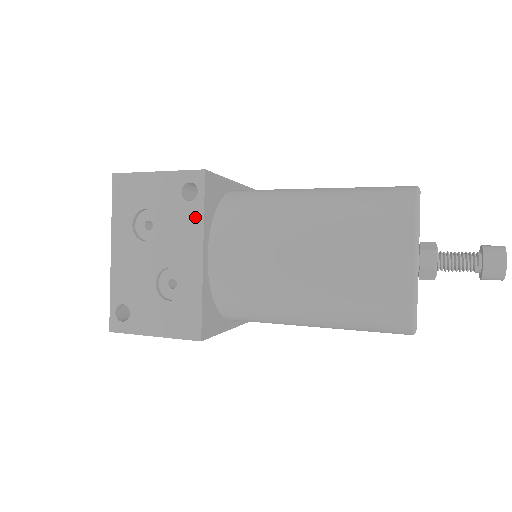
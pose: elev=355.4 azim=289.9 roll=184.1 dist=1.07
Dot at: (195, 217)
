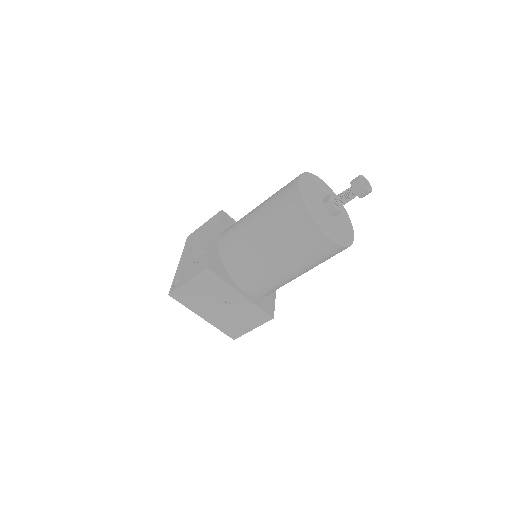
Dot at: (215, 226)
